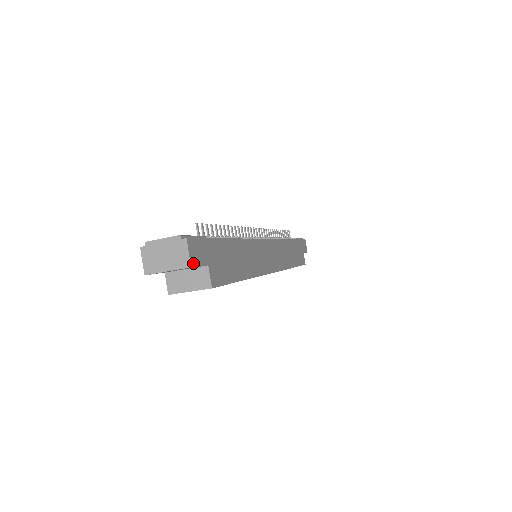
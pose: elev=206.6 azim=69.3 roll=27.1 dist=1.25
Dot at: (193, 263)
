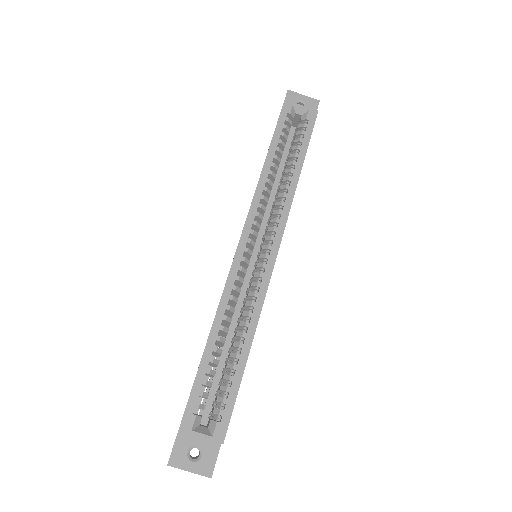
Dot at: occluded
